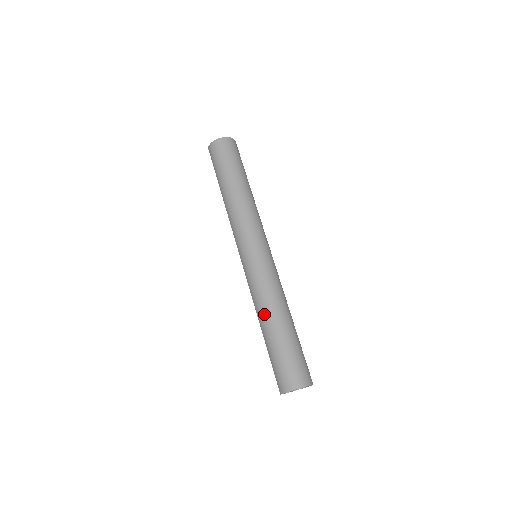
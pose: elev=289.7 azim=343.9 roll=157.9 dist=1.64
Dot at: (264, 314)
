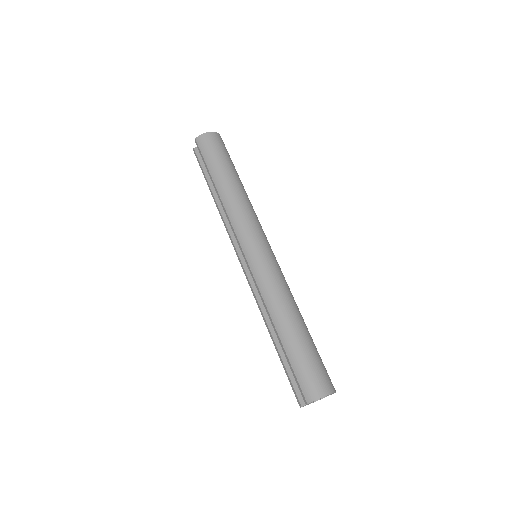
Dot at: (283, 313)
